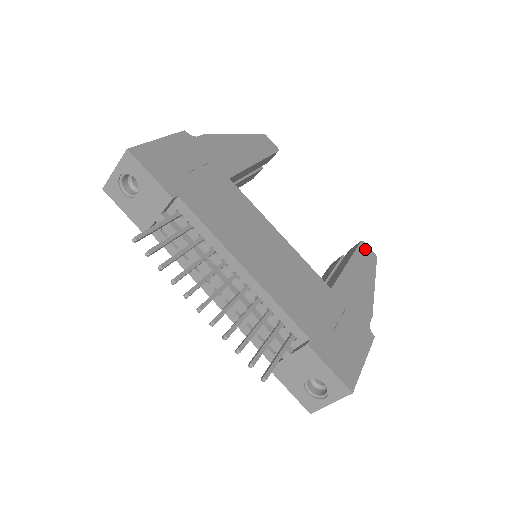
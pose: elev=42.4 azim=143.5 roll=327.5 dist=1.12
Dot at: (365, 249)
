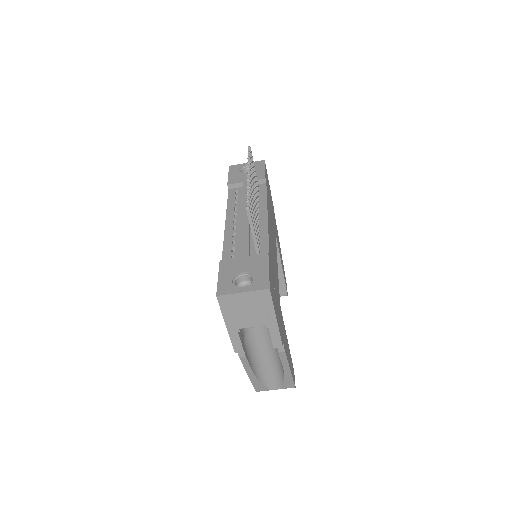
Dot at: occluded
